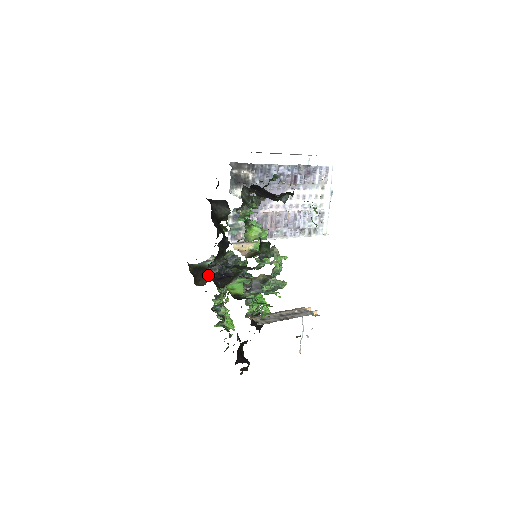
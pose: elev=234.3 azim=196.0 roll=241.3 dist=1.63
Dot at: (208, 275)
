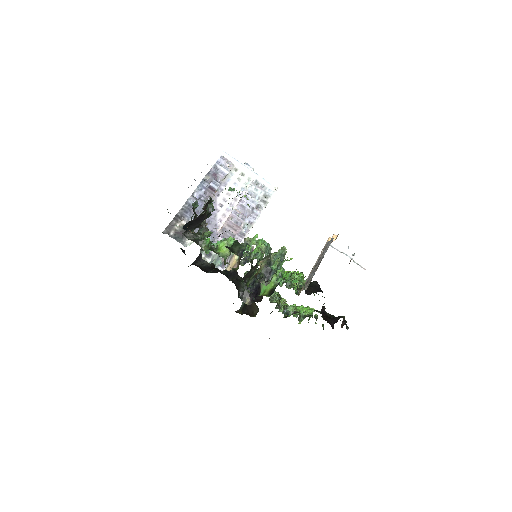
Dot at: (247, 303)
